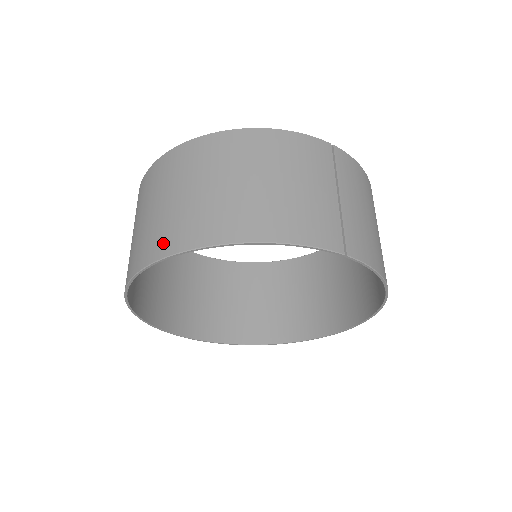
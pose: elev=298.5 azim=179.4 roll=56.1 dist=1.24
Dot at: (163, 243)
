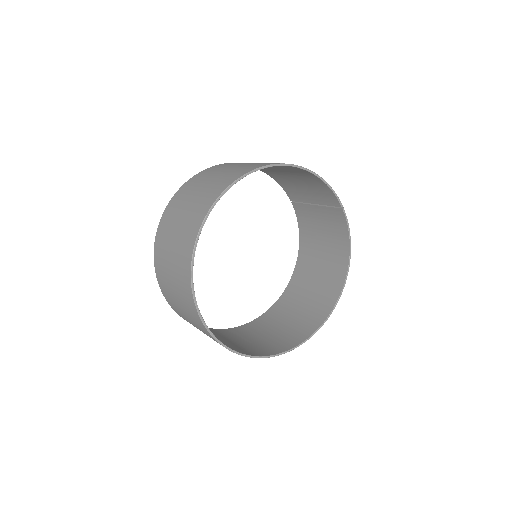
Dot at: (258, 165)
